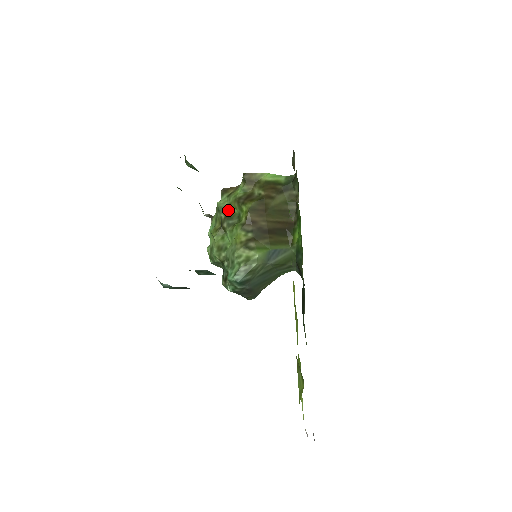
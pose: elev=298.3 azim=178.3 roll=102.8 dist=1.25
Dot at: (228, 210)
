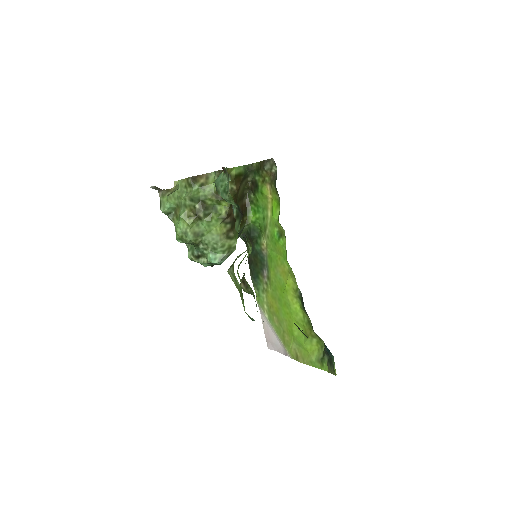
Dot at: (203, 201)
